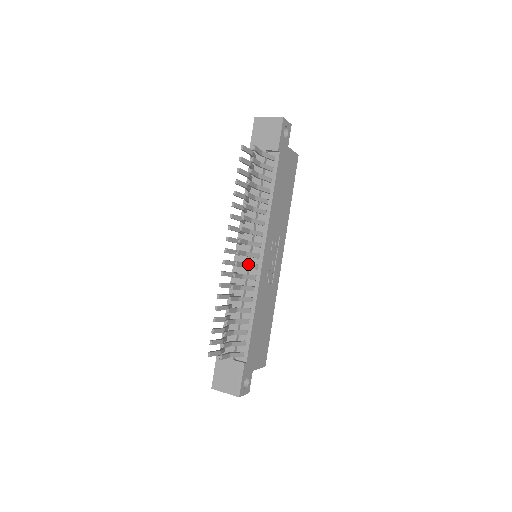
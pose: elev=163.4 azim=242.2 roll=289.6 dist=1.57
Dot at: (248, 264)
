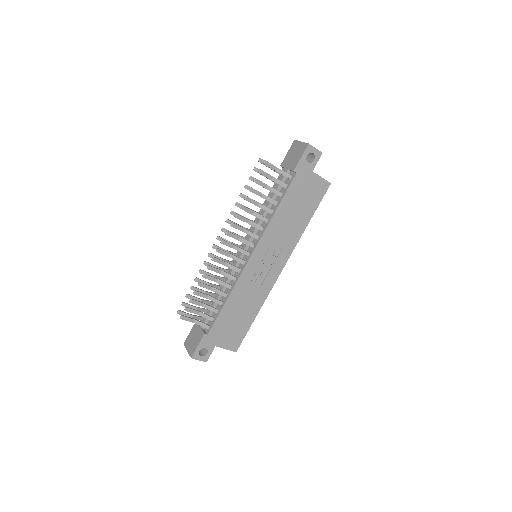
Dot at: (235, 256)
